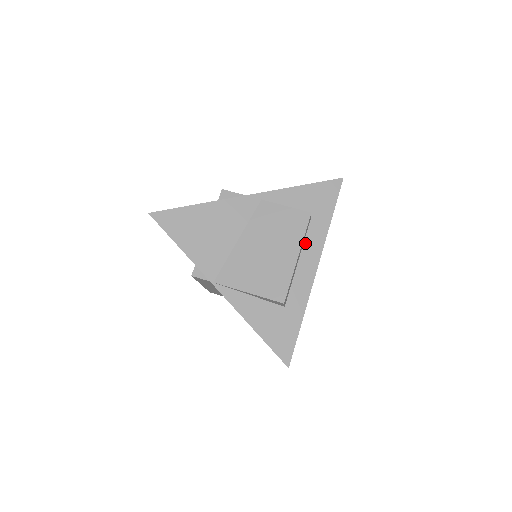
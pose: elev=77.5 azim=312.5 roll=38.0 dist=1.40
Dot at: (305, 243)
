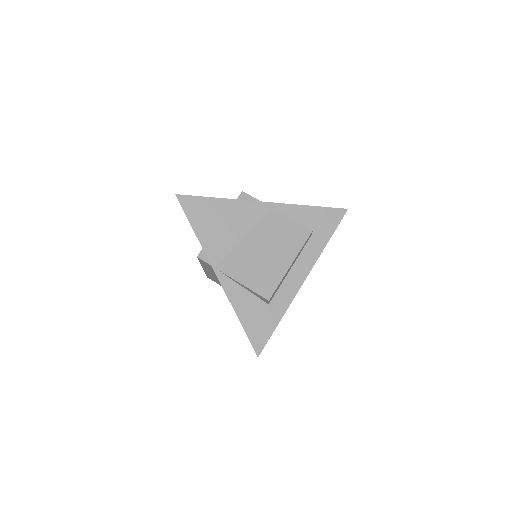
Dot at: (301, 255)
